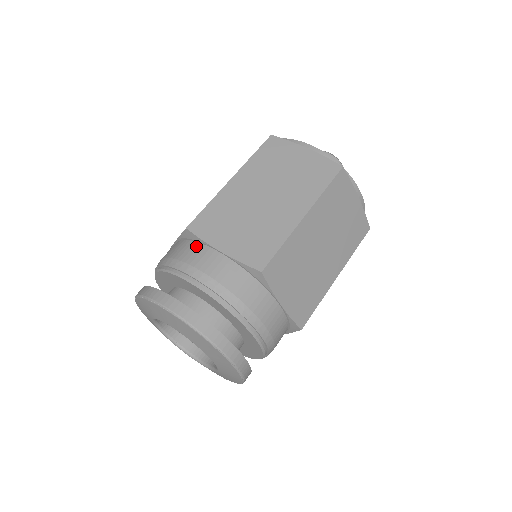
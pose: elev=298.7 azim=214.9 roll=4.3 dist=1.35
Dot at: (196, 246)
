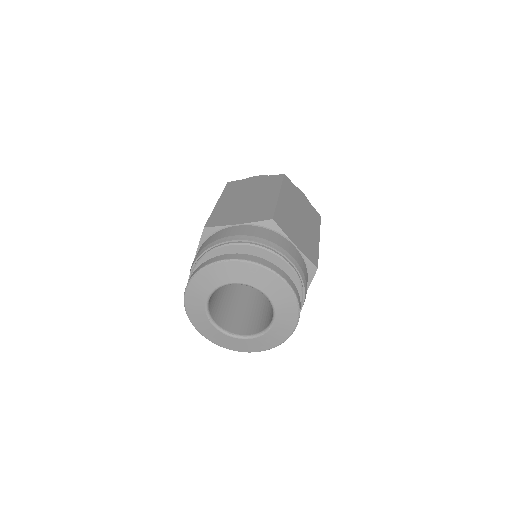
Dot at: (217, 233)
